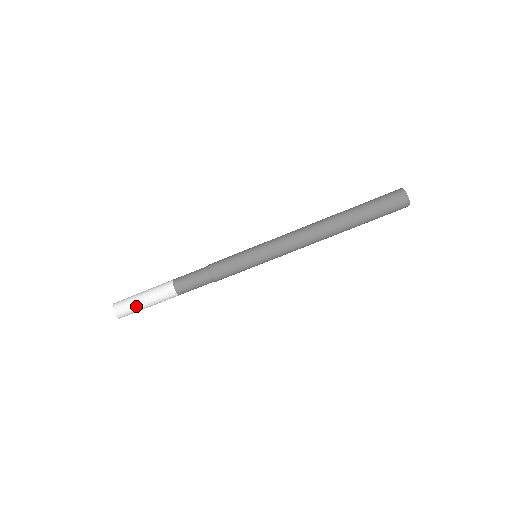
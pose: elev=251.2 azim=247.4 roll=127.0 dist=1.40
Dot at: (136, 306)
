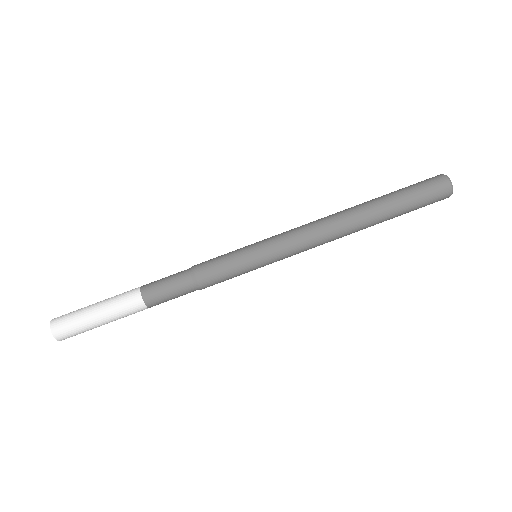
Dot at: (85, 322)
